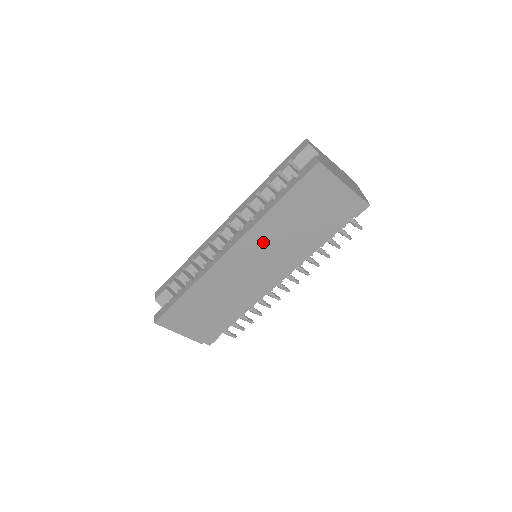
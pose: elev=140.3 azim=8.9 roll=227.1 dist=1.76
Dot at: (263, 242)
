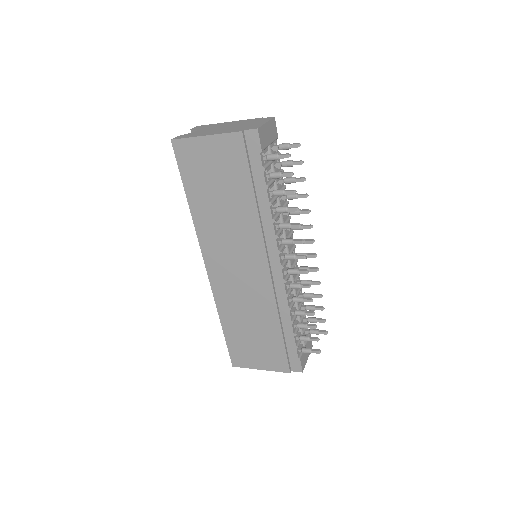
Dot at: (218, 240)
